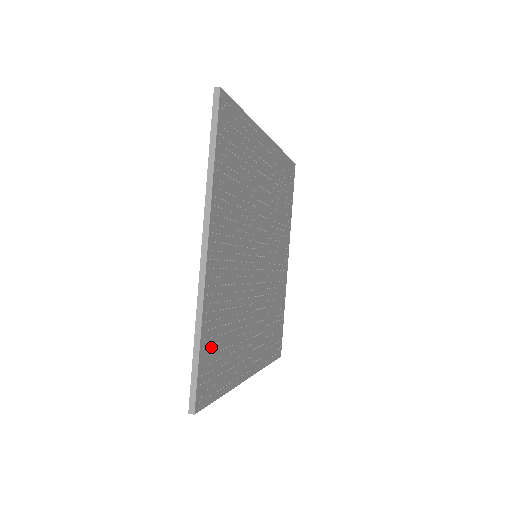
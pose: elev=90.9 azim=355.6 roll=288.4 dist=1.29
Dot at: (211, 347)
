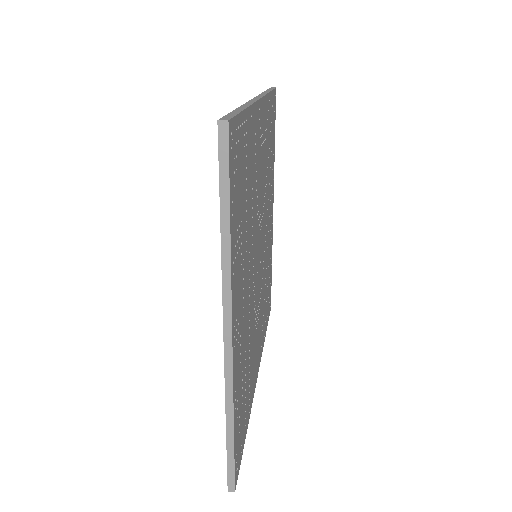
Dot at: (239, 417)
